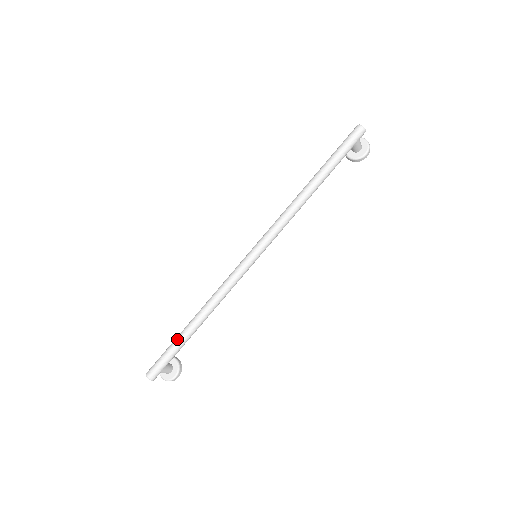
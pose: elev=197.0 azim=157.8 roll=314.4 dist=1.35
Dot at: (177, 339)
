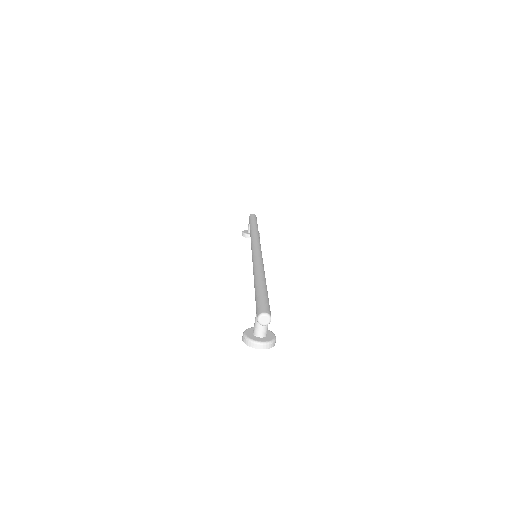
Dot at: (260, 287)
